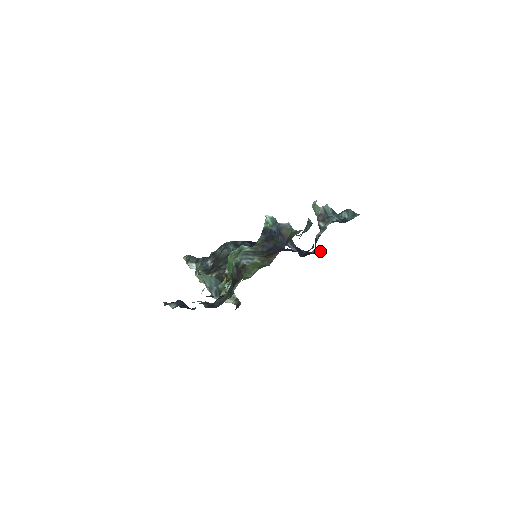
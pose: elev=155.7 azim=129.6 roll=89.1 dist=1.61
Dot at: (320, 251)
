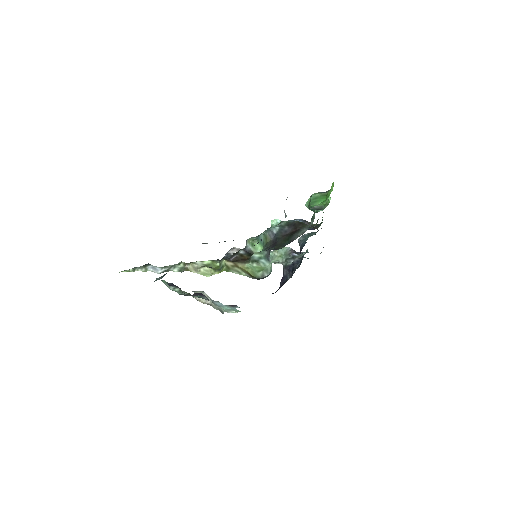
Dot at: (273, 293)
